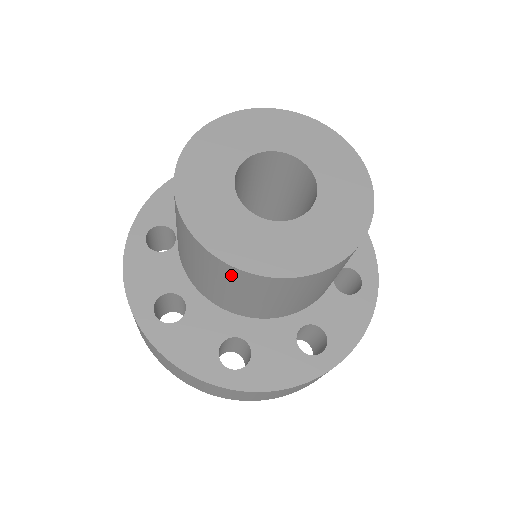
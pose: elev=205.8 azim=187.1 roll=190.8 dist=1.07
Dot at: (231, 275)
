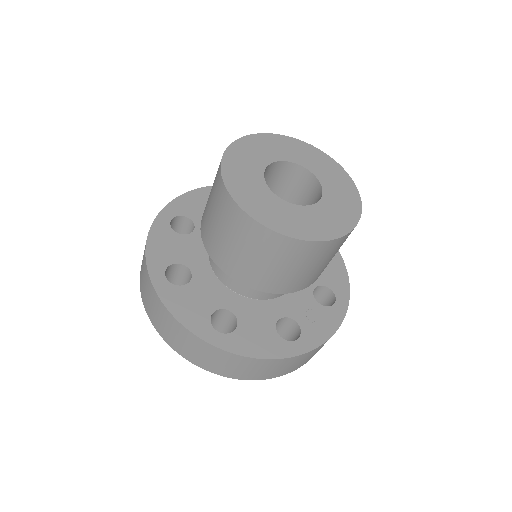
Dot at: (218, 186)
